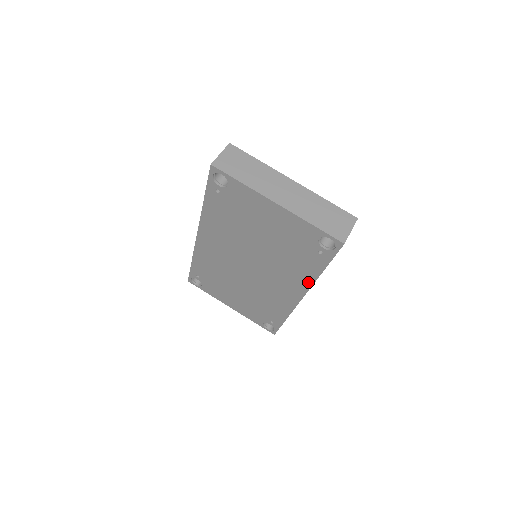
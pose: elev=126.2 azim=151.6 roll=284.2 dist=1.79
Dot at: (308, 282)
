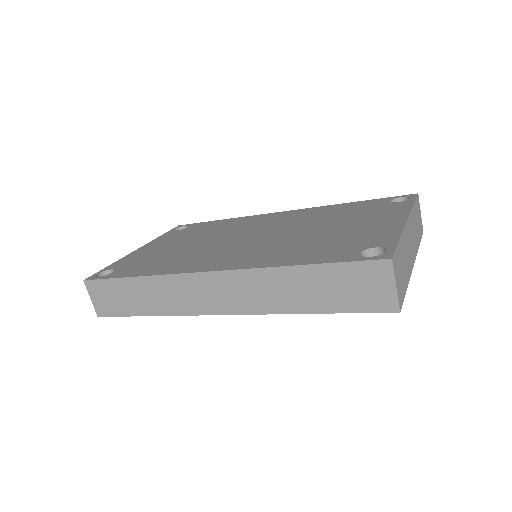
Dot at: occluded
